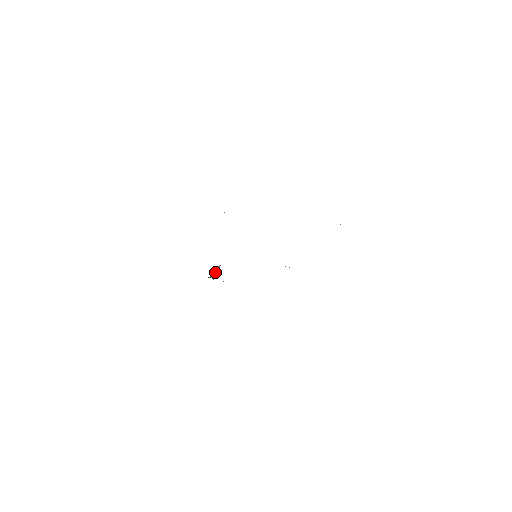
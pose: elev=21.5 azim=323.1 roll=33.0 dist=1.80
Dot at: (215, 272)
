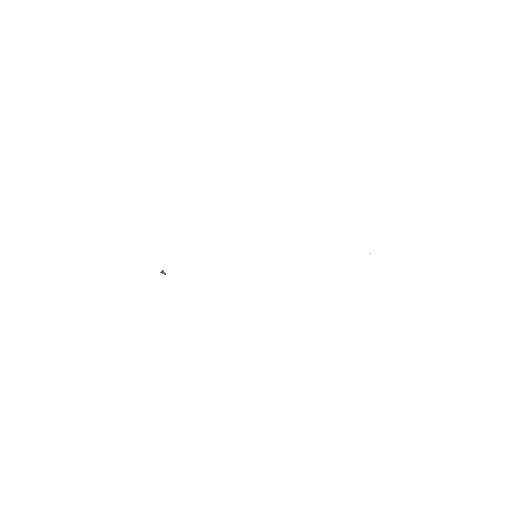
Dot at: occluded
